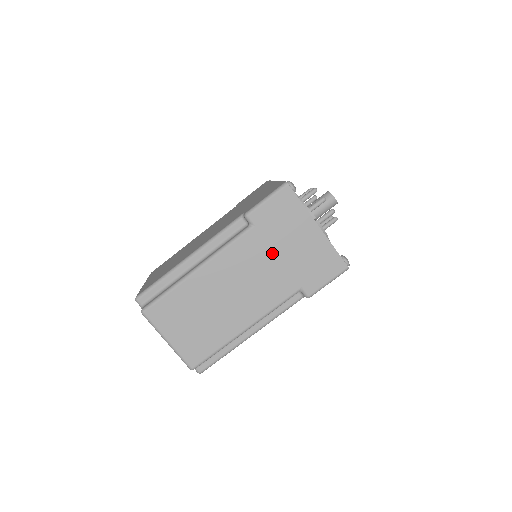
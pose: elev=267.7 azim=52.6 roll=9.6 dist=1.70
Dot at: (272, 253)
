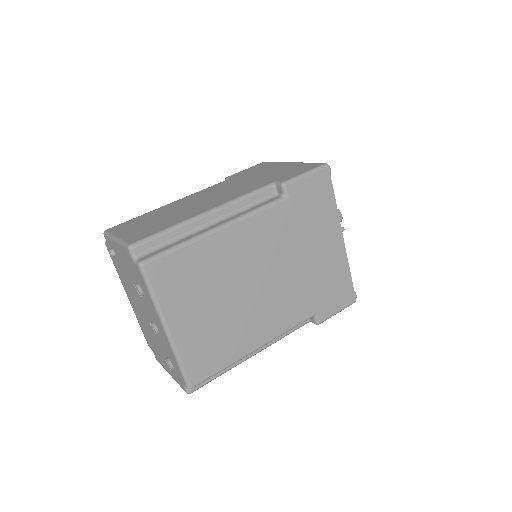
Dot at: (246, 180)
